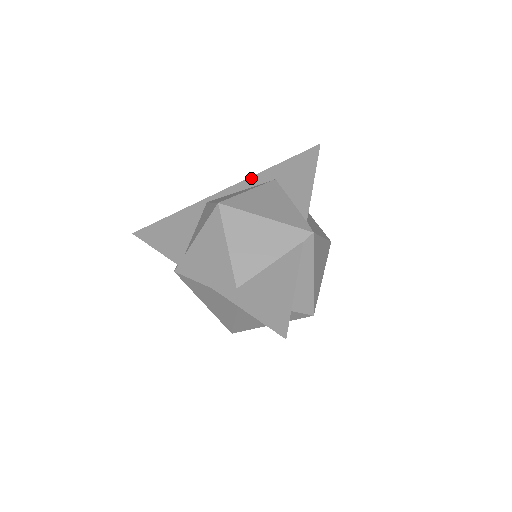
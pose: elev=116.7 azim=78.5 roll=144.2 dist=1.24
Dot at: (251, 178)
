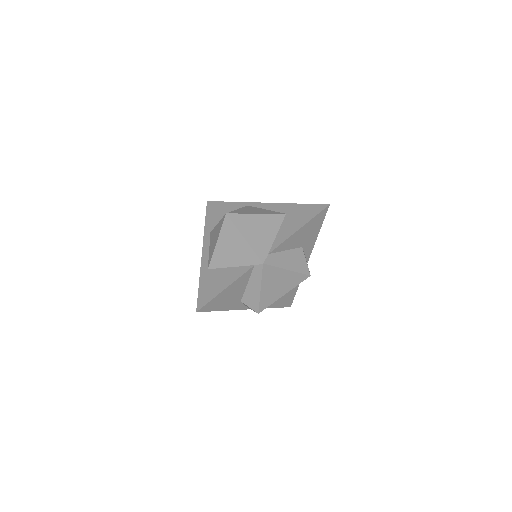
Dot at: (278, 204)
